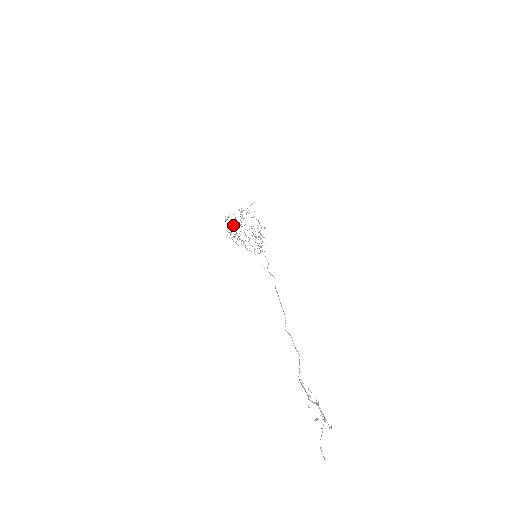
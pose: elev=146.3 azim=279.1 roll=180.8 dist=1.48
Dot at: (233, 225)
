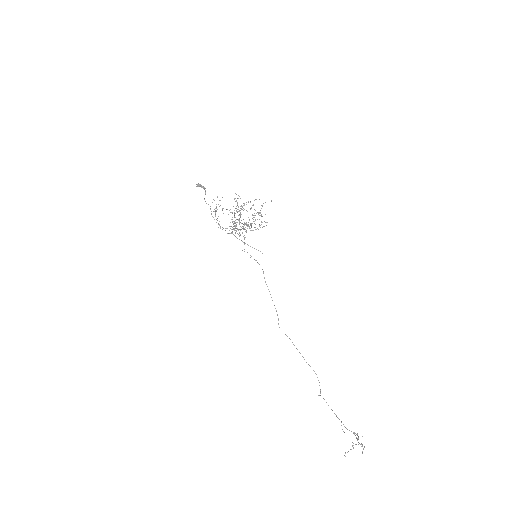
Dot at: occluded
